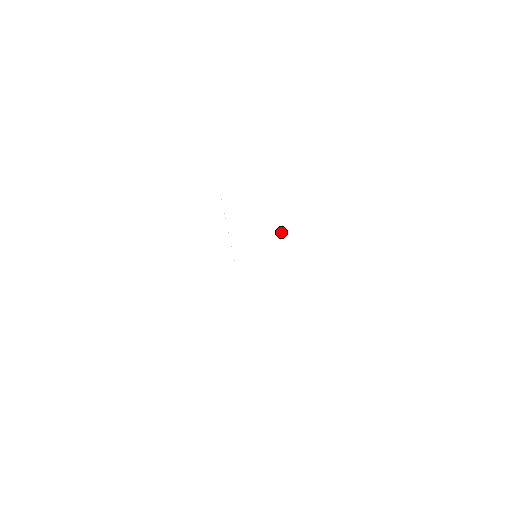
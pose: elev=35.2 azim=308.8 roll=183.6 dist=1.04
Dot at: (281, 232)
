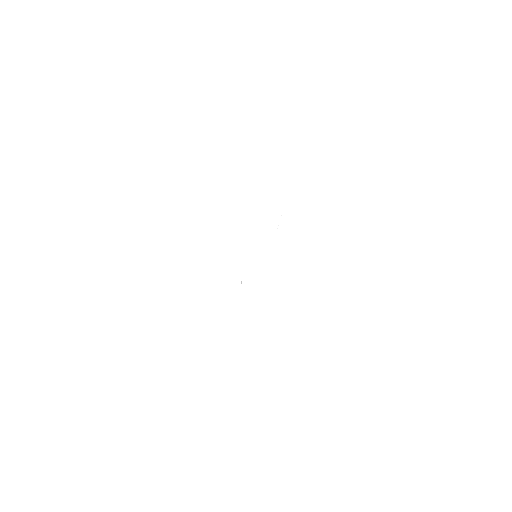
Dot at: (278, 225)
